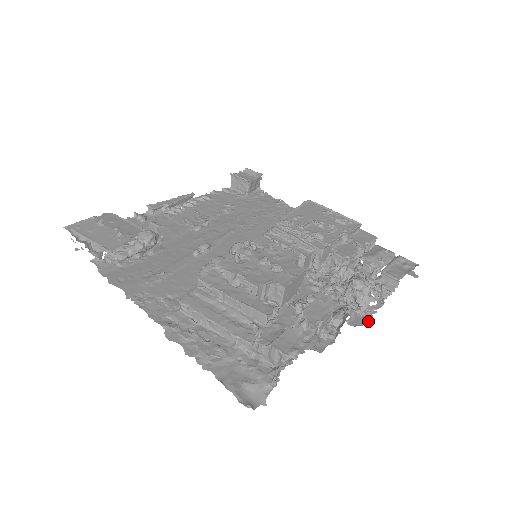
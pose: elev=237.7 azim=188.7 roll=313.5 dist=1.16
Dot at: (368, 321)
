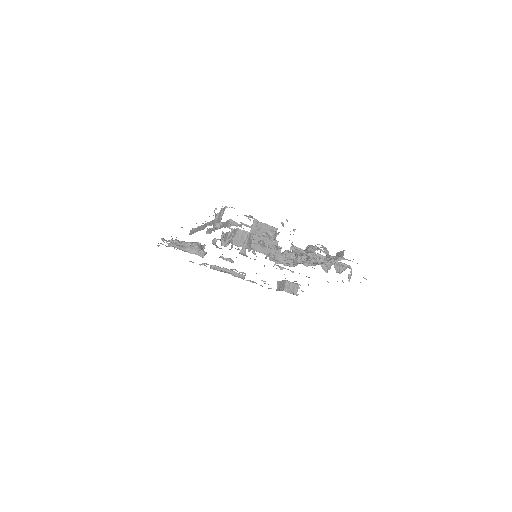
Dot at: occluded
